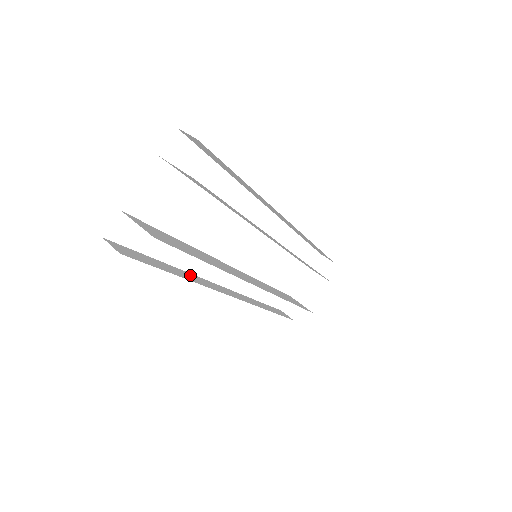
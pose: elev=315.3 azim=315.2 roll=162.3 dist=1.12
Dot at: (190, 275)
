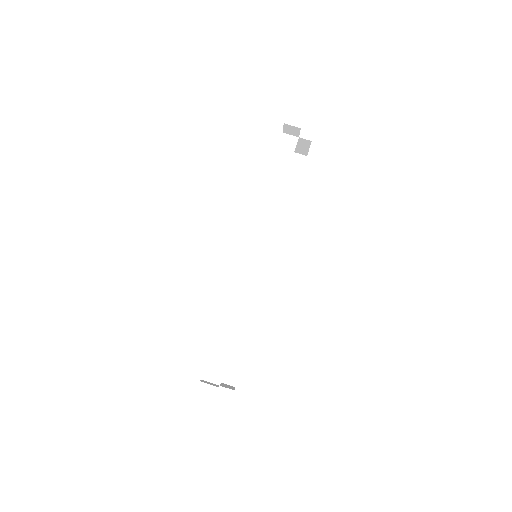
Dot at: occluded
